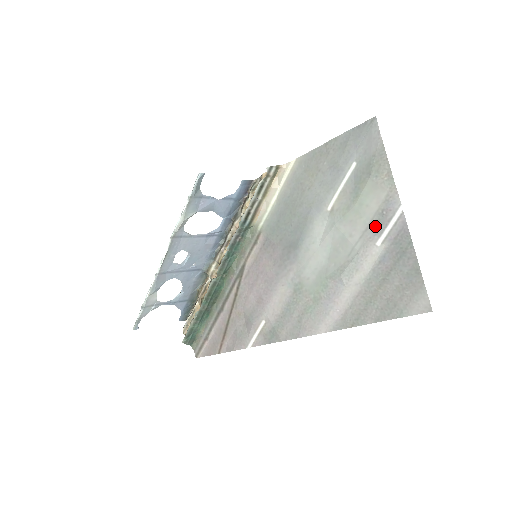
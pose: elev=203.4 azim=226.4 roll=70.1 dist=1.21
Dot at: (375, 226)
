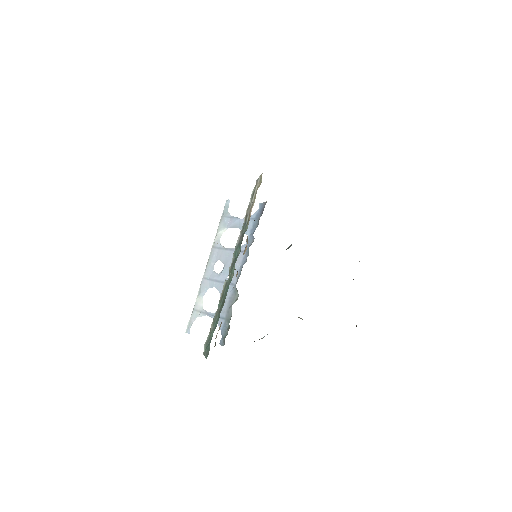
Dot at: occluded
